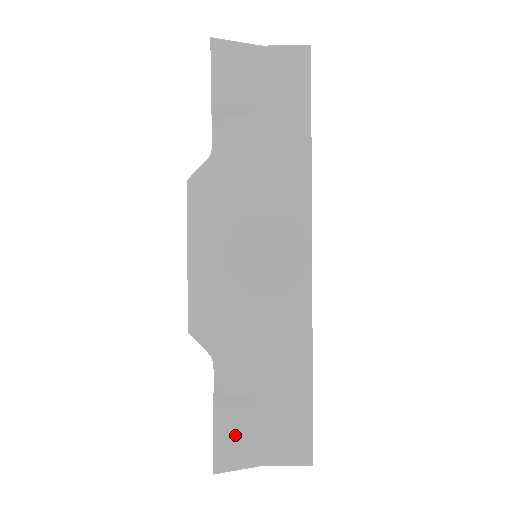
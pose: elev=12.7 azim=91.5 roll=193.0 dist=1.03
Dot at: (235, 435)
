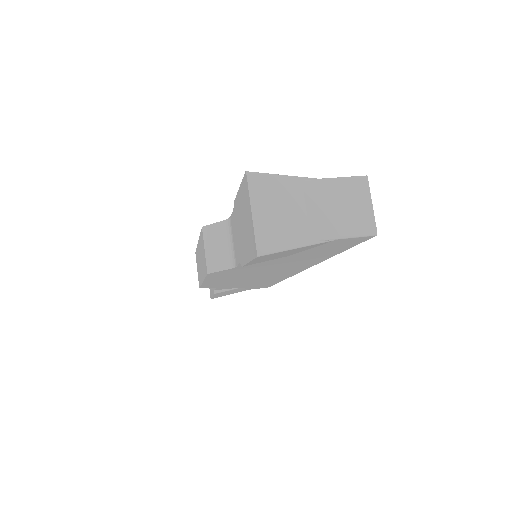
Dot at: occluded
